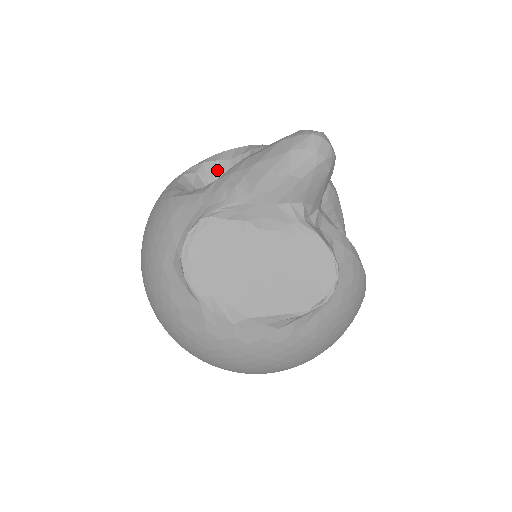
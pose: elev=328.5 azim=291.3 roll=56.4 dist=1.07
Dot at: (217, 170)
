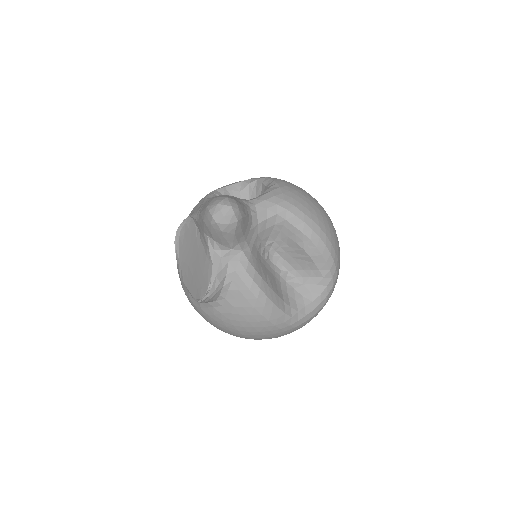
Dot at: (259, 189)
